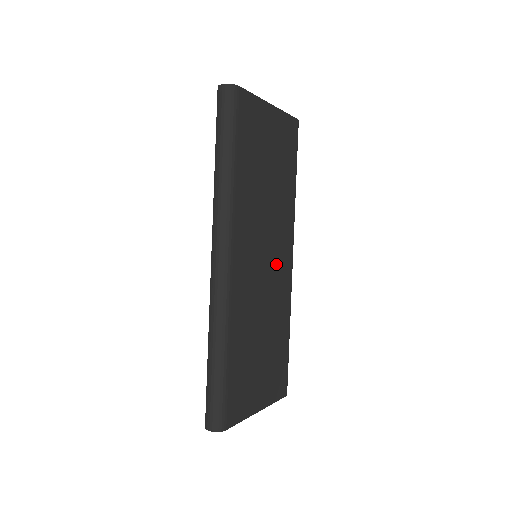
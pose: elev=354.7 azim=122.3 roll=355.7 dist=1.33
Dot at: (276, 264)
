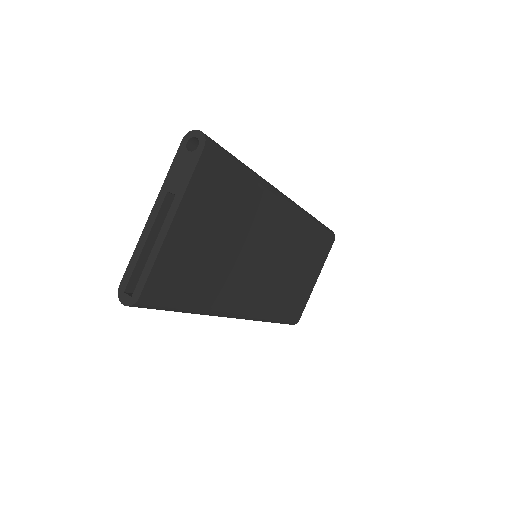
Dot at: (277, 241)
